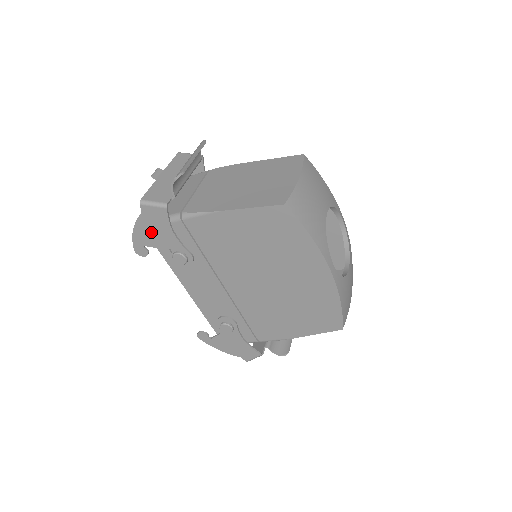
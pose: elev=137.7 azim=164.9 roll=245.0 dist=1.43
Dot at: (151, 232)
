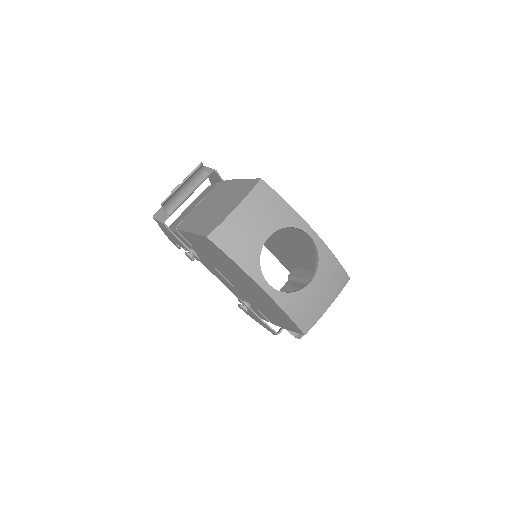
Dot at: (170, 236)
